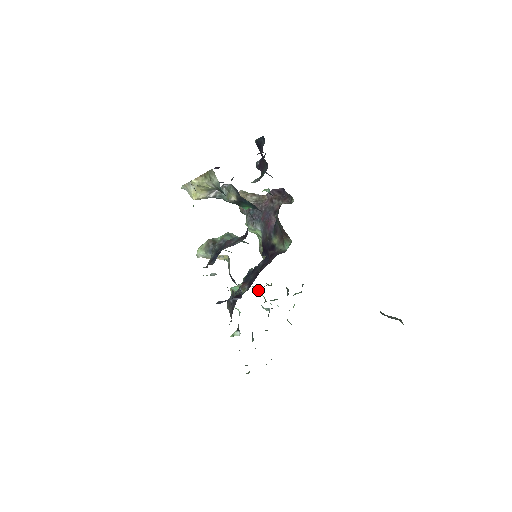
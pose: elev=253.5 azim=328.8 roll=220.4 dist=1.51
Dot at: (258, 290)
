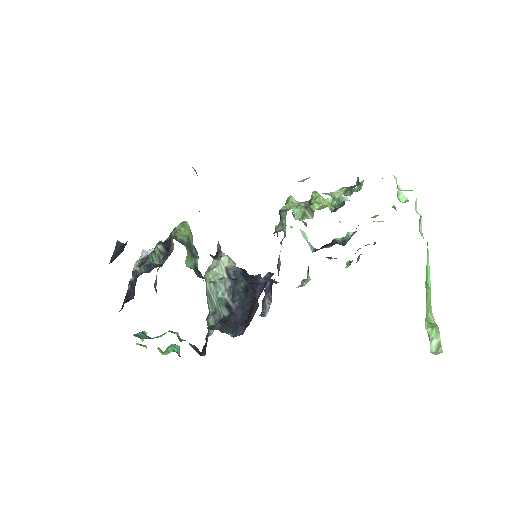
Dot at: occluded
